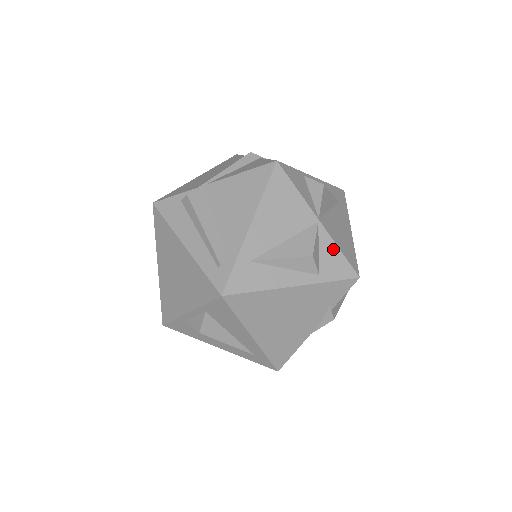
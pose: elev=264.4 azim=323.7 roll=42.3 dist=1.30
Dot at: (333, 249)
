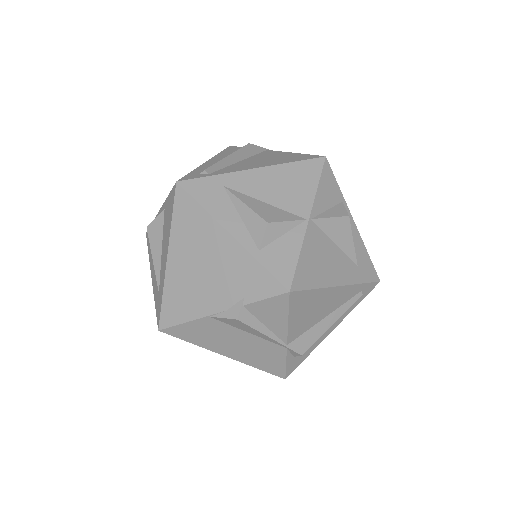
Dot at: (294, 248)
